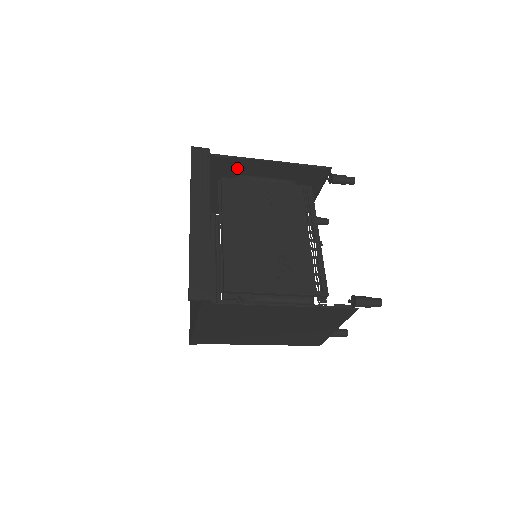
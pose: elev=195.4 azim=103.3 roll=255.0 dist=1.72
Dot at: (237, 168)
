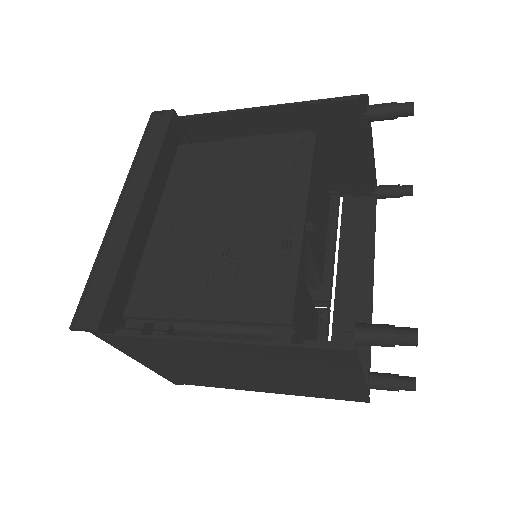
Dot at: (228, 130)
